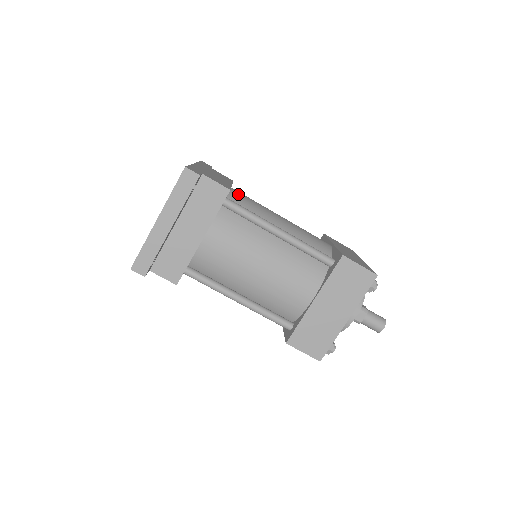
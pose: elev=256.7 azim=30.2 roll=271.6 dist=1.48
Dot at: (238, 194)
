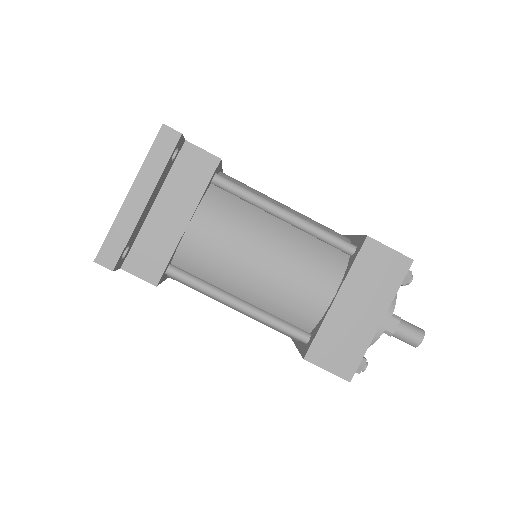
Dot at: (230, 177)
